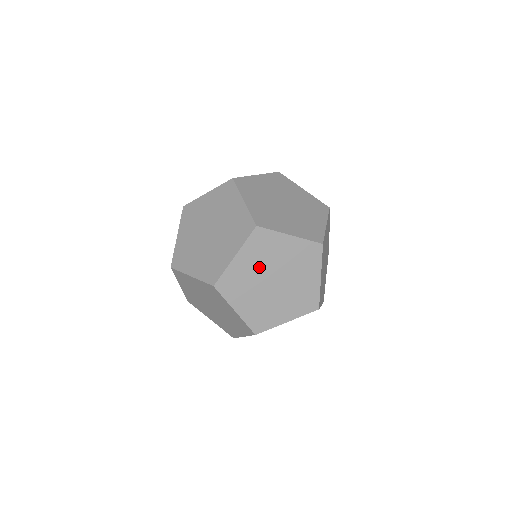
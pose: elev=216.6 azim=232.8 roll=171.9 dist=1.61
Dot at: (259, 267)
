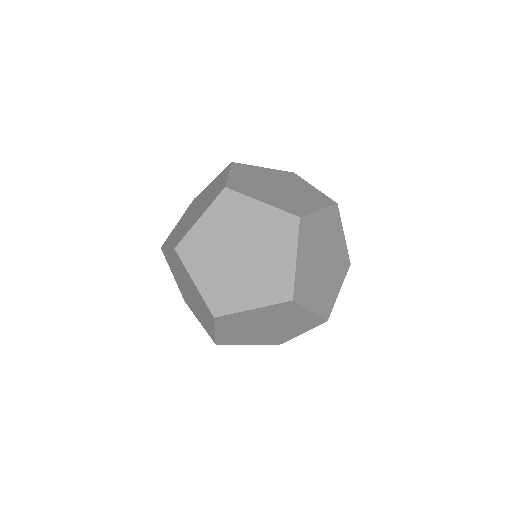
Dot at: occluded
